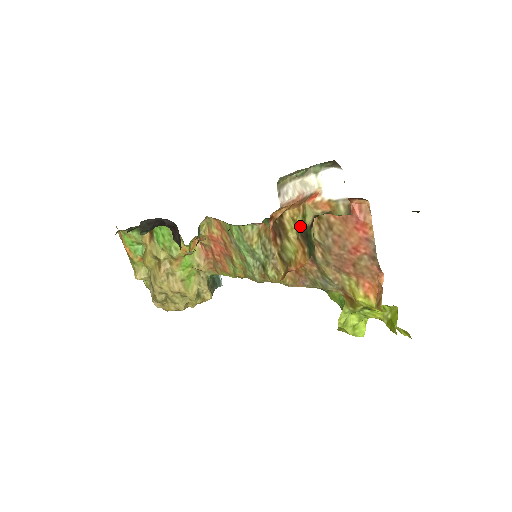
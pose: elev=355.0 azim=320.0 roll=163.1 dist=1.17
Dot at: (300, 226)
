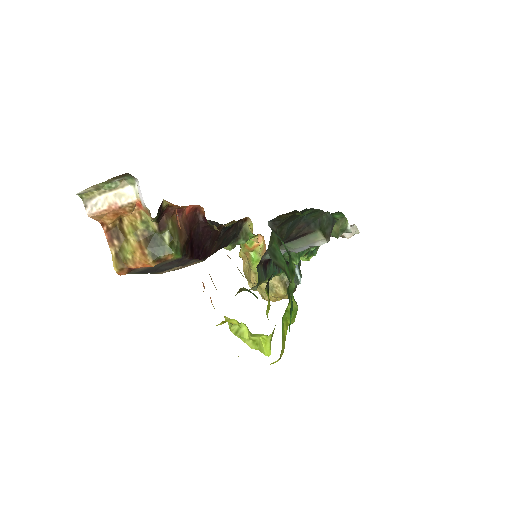
Dot at: (141, 230)
